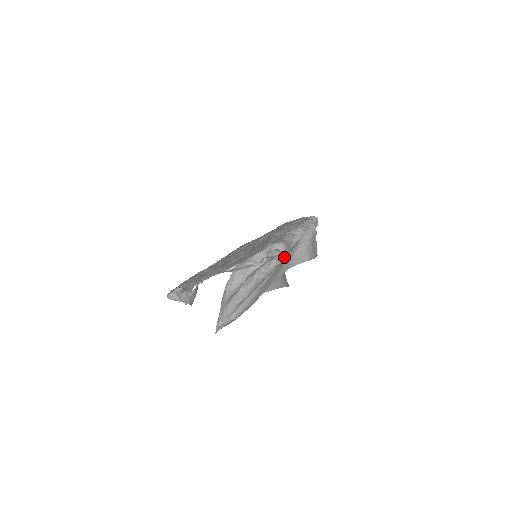
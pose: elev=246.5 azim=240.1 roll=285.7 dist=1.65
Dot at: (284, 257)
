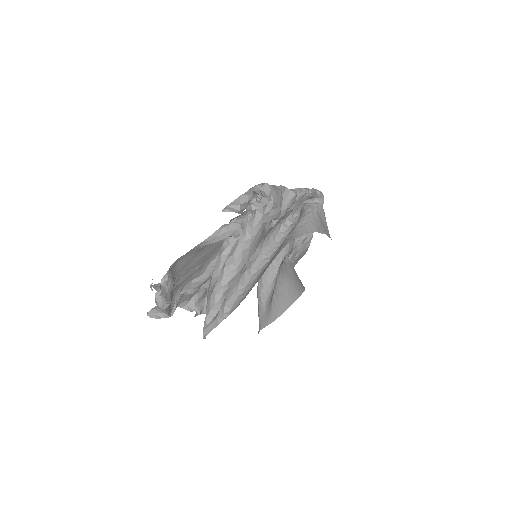
Dot at: (276, 211)
